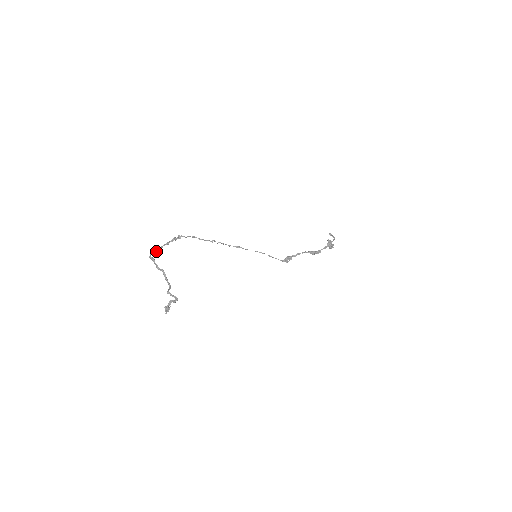
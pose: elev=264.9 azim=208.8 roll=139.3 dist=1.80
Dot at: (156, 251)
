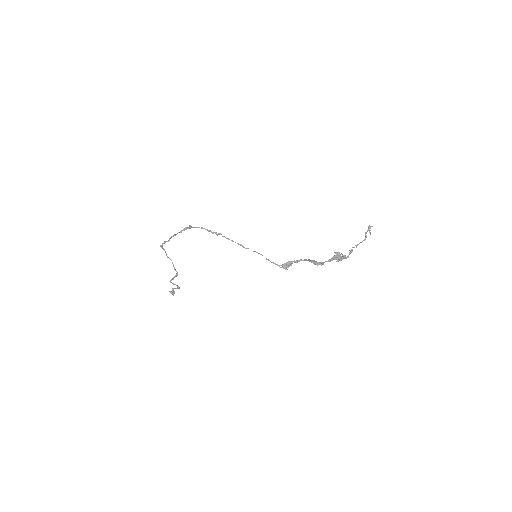
Dot at: (169, 239)
